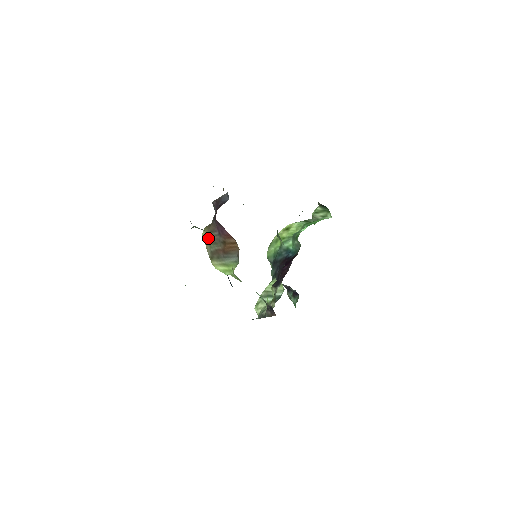
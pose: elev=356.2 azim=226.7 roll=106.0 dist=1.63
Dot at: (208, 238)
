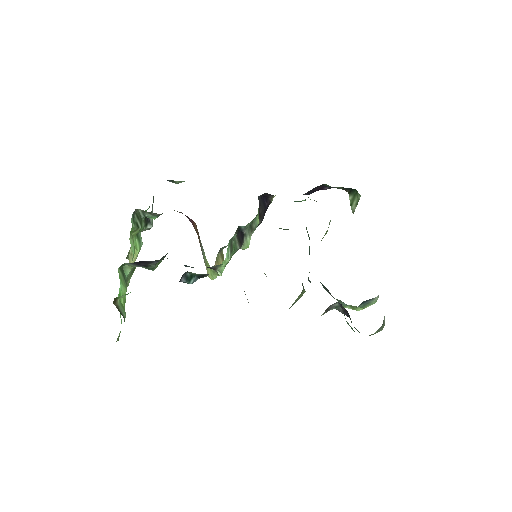
Dot at: occluded
